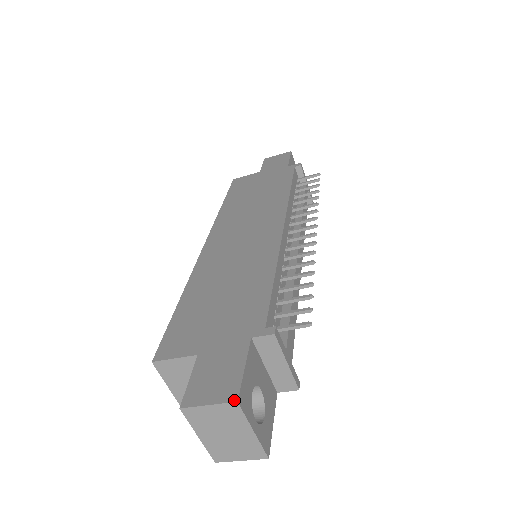
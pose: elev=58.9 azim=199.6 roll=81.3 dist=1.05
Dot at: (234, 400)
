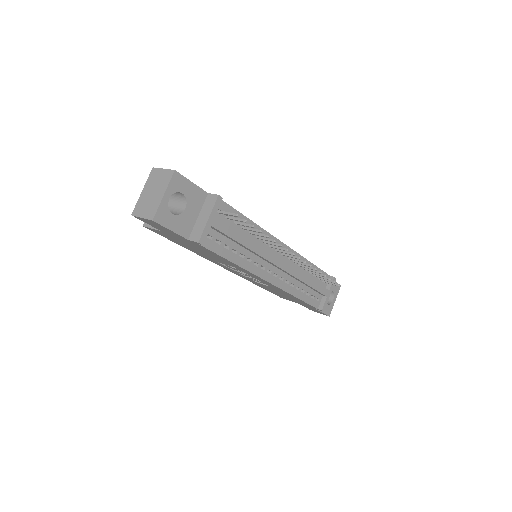
Dot at: (174, 170)
